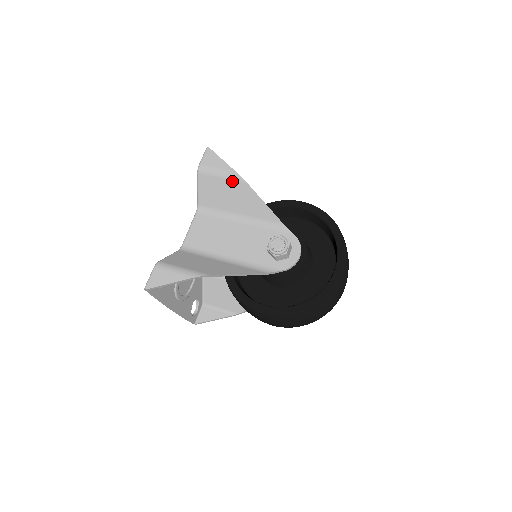
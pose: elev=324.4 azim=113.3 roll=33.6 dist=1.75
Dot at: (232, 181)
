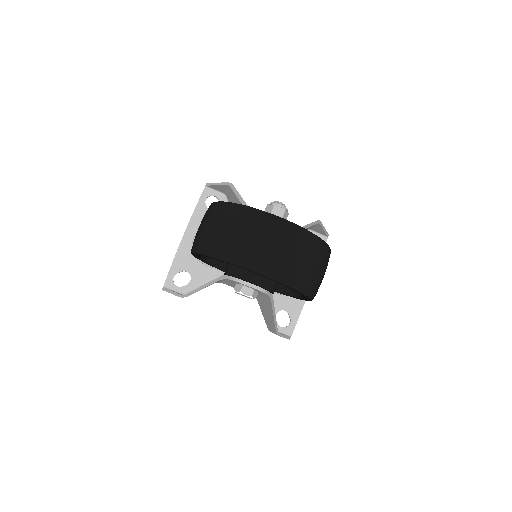
Dot at: occluded
